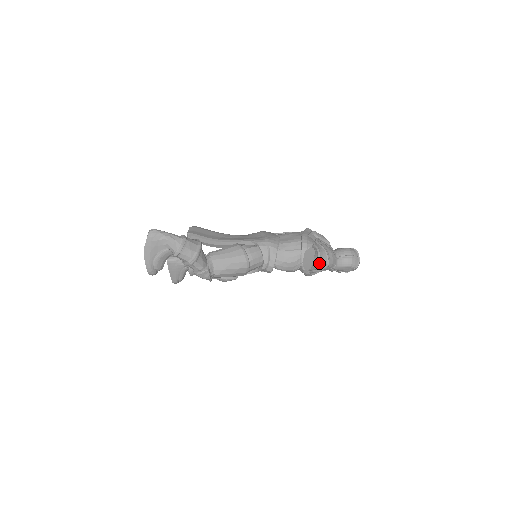
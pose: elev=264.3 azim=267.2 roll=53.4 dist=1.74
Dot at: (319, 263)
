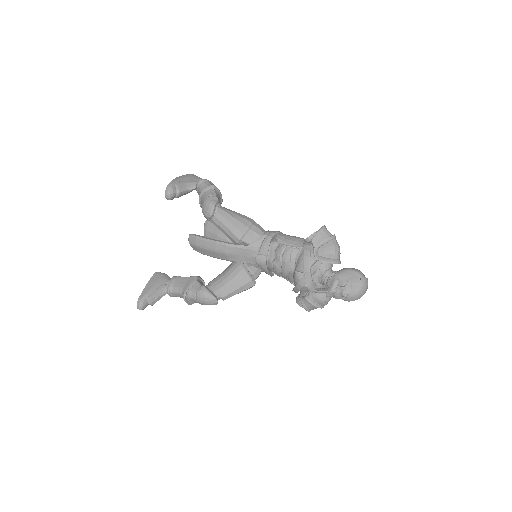
Dot at: (324, 226)
